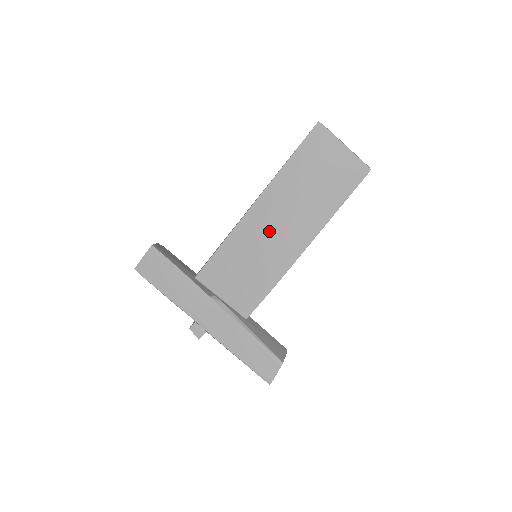
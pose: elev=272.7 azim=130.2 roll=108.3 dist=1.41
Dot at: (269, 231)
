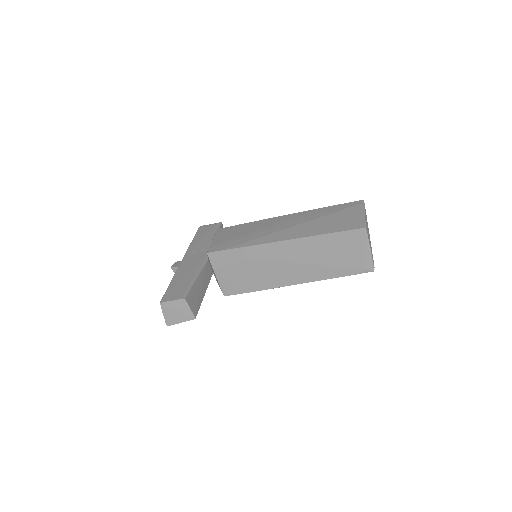
Dot at: (278, 226)
